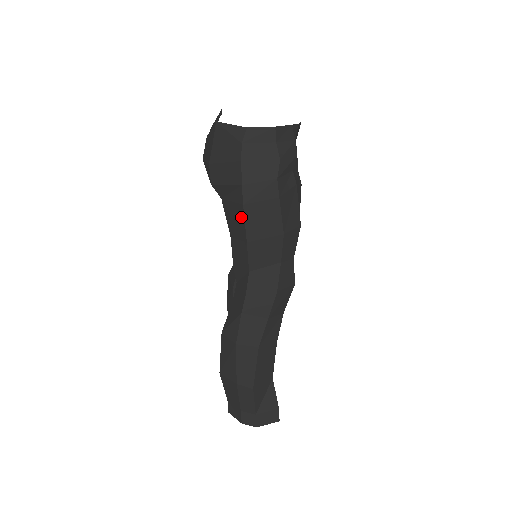
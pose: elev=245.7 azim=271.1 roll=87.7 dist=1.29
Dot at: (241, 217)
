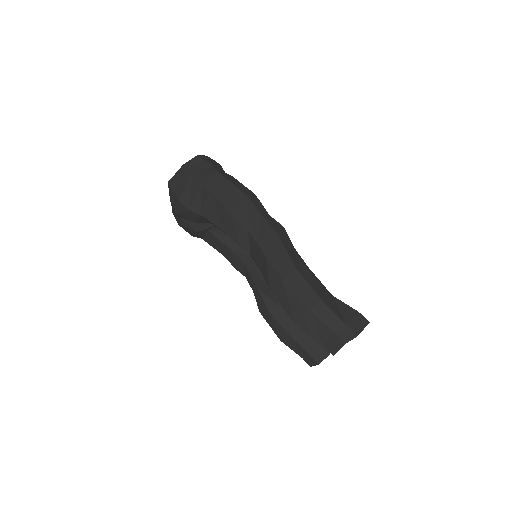
Dot at: (216, 203)
